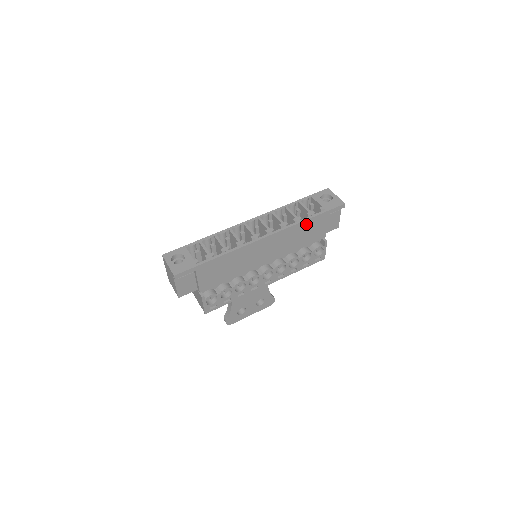
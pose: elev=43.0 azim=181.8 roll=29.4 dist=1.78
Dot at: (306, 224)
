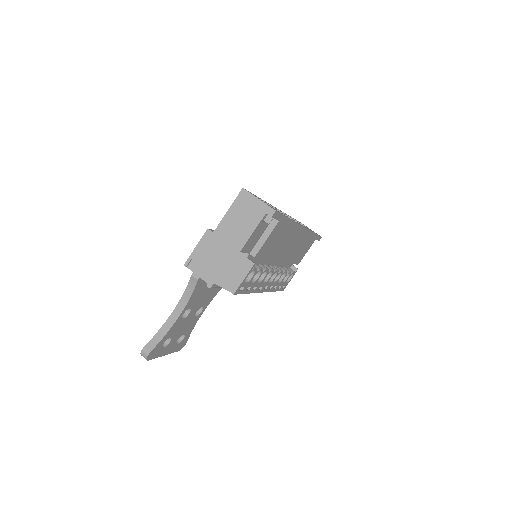
Dot at: (310, 237)
